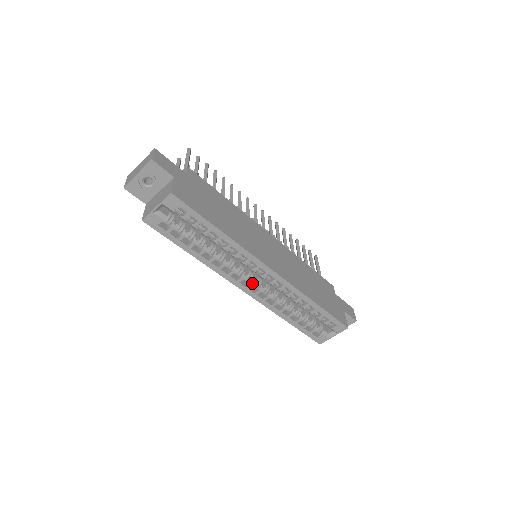
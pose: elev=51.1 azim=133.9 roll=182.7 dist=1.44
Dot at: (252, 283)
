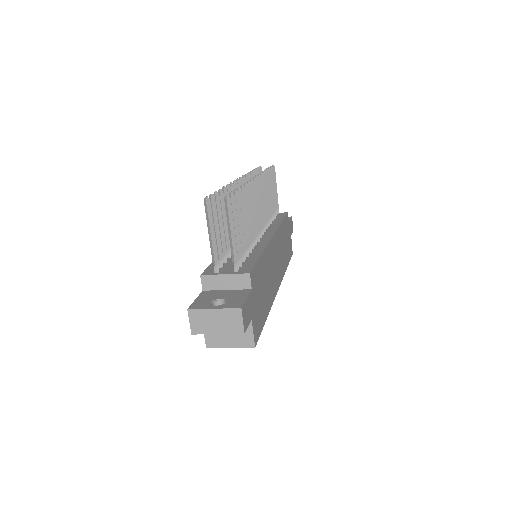
Dot at: occluded
